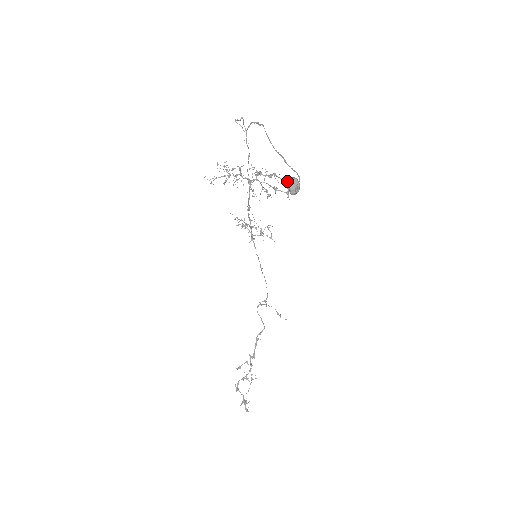
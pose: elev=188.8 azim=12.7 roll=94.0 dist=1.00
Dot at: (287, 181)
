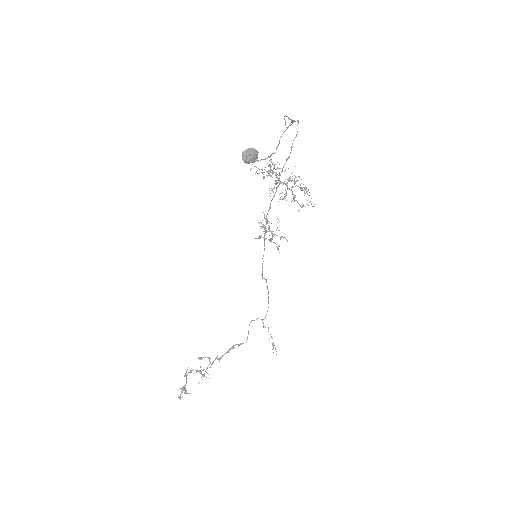
Dot at: (248, 149)
